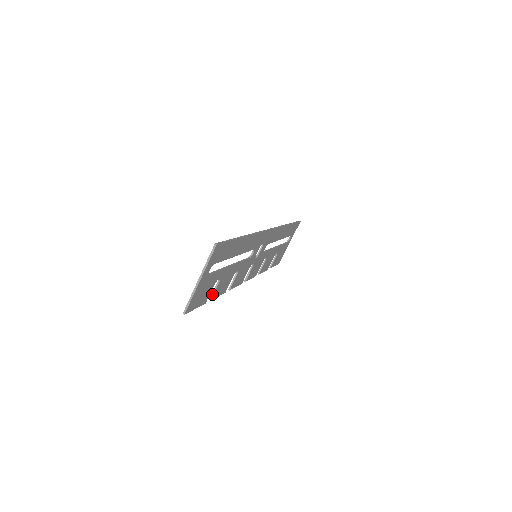
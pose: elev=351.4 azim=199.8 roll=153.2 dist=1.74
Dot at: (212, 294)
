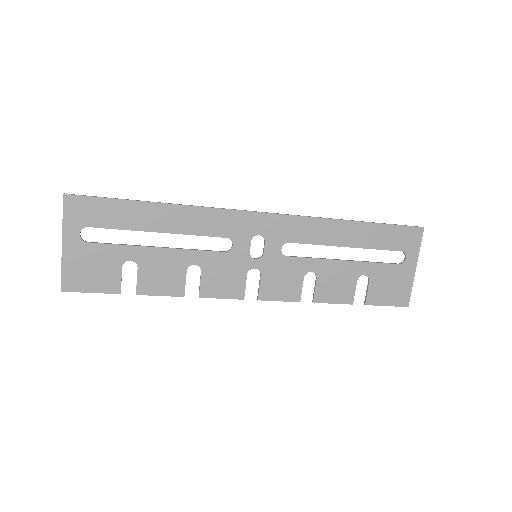
Dot at: (136, 285)
